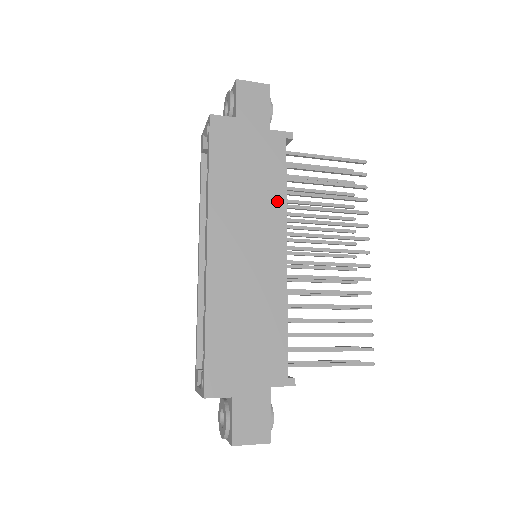
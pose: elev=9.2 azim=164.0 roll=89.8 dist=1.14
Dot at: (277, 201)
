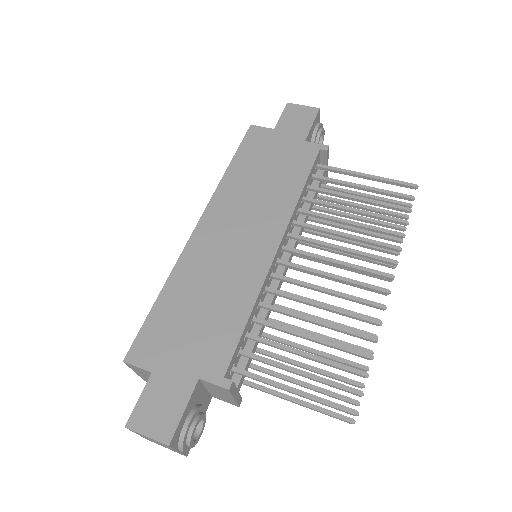
Dot at: (287, 199)
